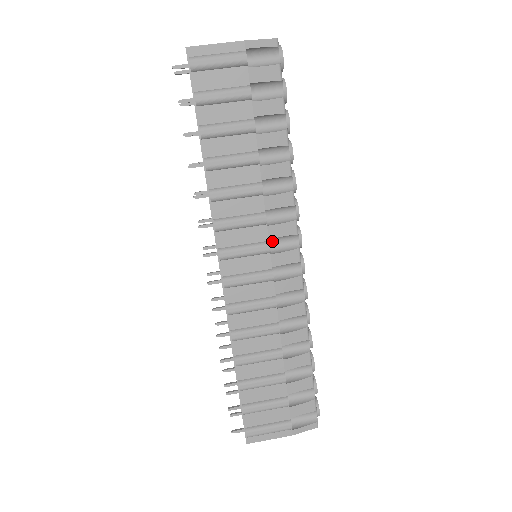
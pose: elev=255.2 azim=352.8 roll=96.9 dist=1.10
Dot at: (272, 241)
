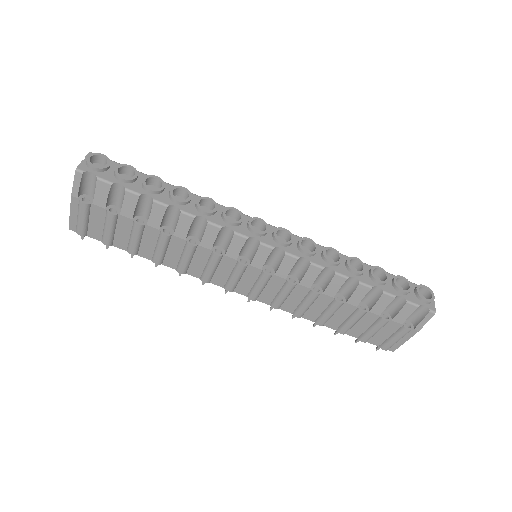
Dot at: (243, 253)
